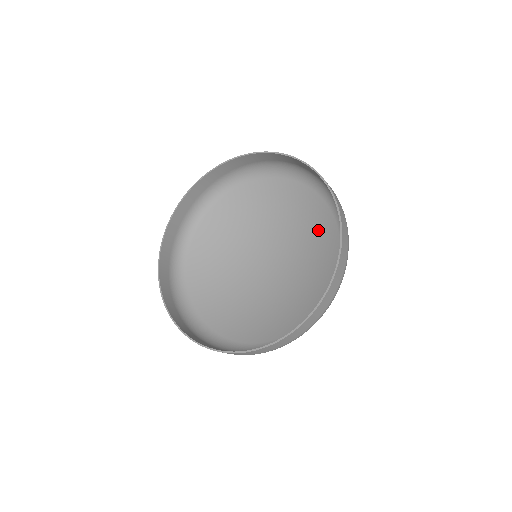
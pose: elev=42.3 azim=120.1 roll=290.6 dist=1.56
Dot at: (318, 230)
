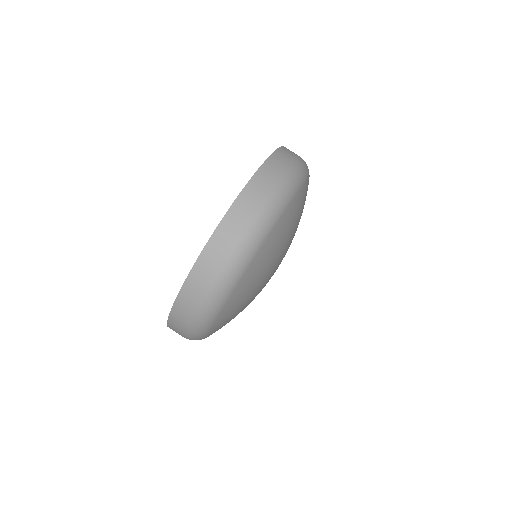
Dot at: occluded
